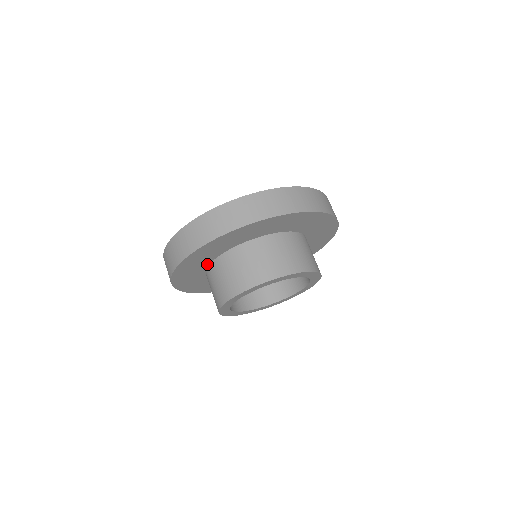
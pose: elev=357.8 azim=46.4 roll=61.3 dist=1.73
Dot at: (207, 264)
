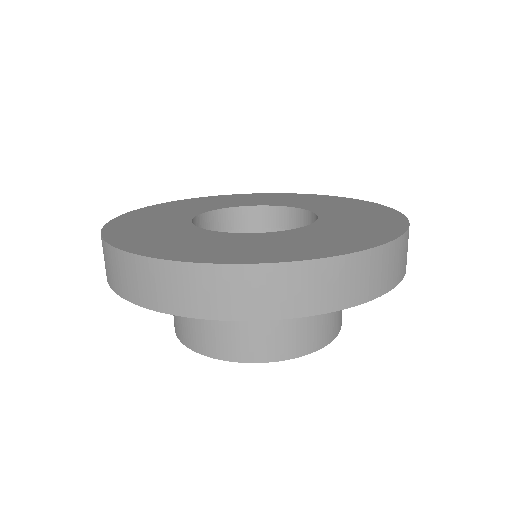
Dot at: occluded
